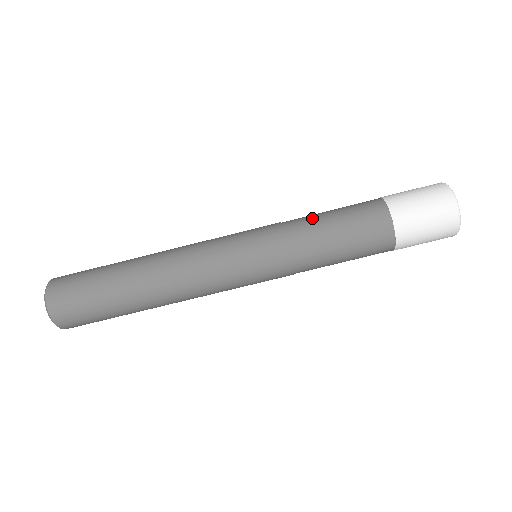
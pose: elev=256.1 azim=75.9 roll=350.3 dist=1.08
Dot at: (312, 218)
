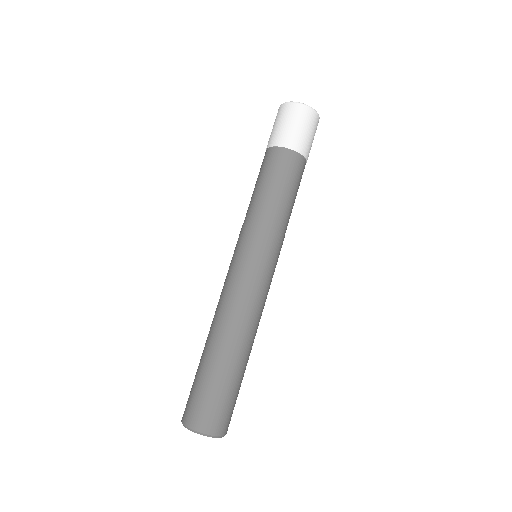
Dot at: (252, 200)
